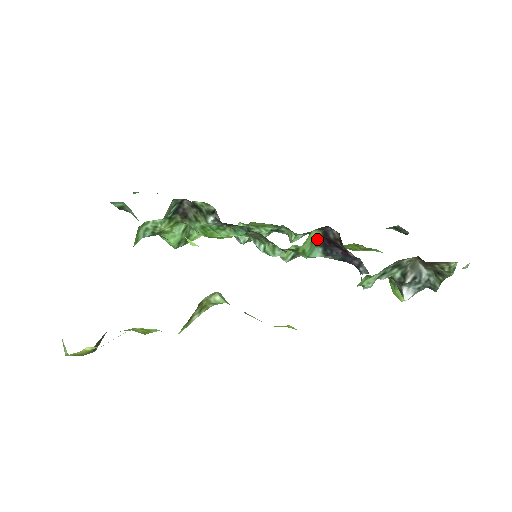
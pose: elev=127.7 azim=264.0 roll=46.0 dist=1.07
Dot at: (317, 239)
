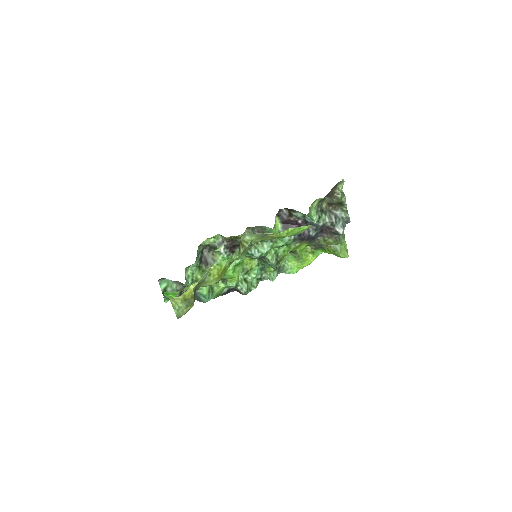
Dot at: (280, 227)
